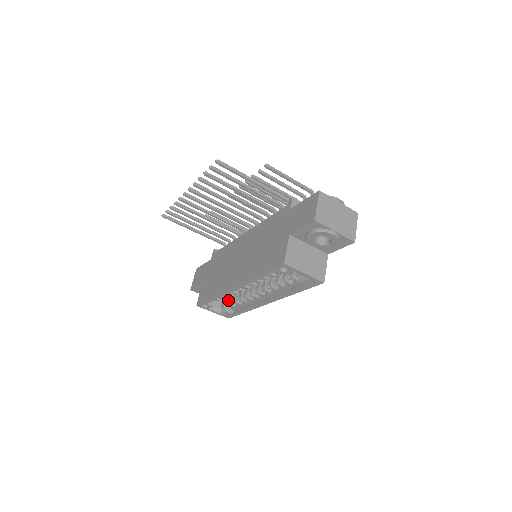
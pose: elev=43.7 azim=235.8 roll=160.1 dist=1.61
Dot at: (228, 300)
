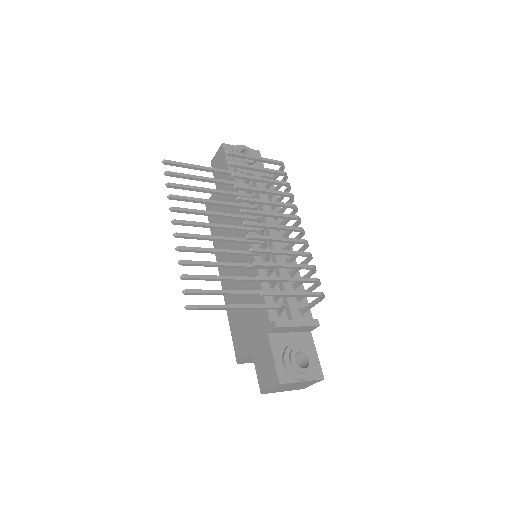
Dot at: occluded
